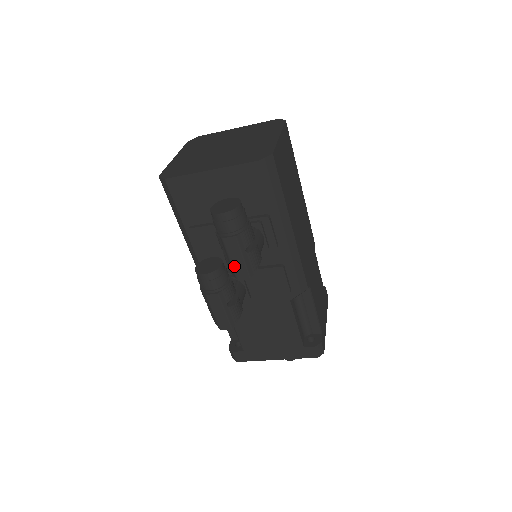
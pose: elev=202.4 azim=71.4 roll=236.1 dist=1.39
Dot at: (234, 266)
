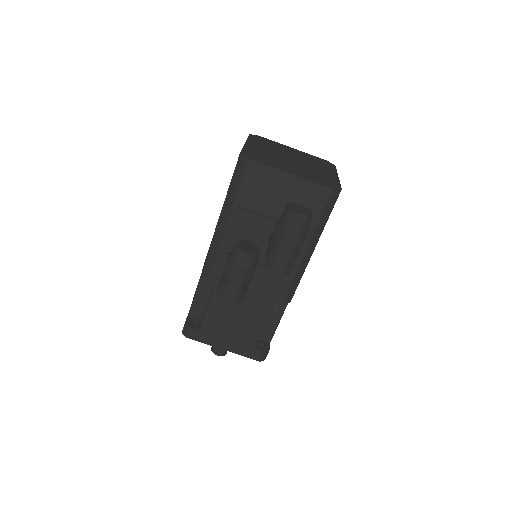
Dot at: (278, 259)
